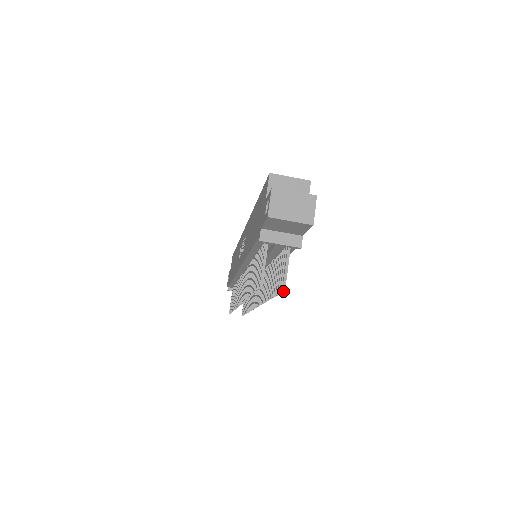
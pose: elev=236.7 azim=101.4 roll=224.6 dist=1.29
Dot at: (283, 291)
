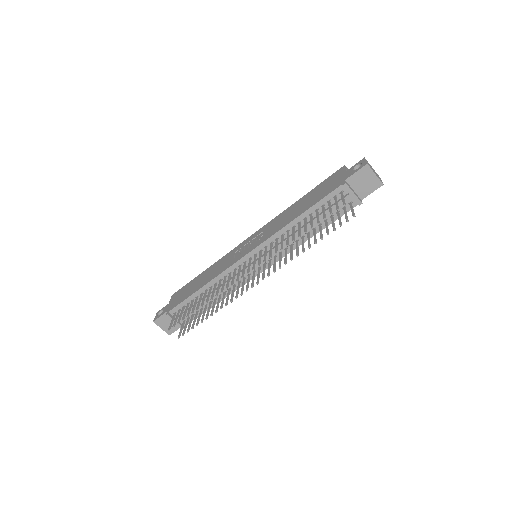
Dot at: (354, 216)
